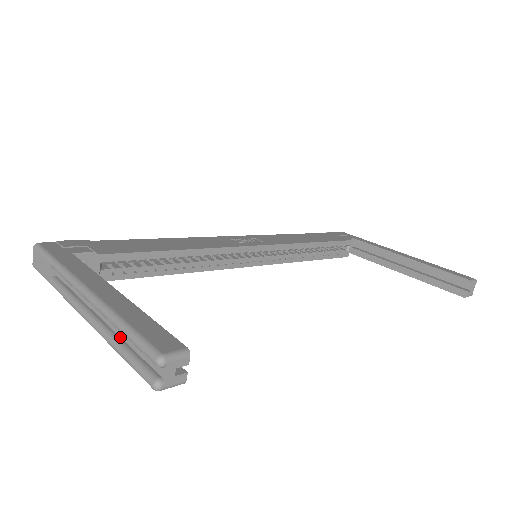
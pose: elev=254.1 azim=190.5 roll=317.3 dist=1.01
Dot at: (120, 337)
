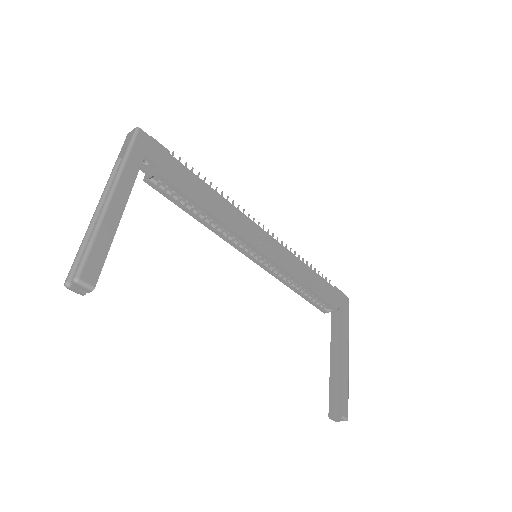
Dot at: occluded
